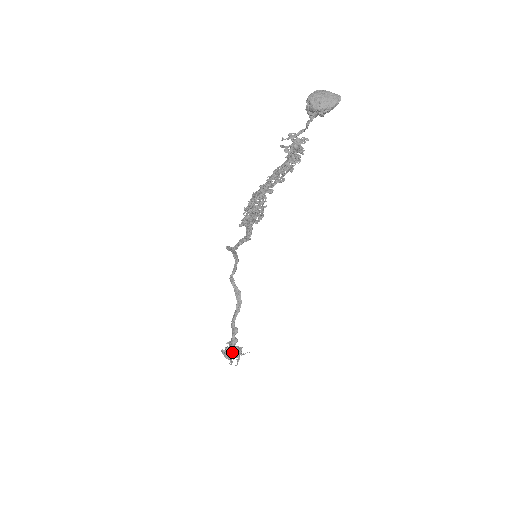
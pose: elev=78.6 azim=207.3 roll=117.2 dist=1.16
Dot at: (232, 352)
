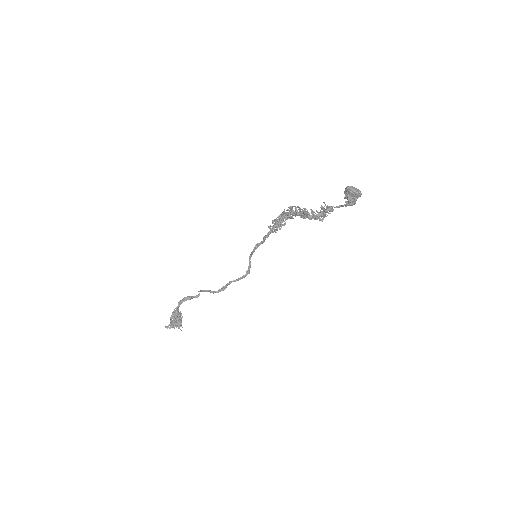
Dot at: (178, 315)
